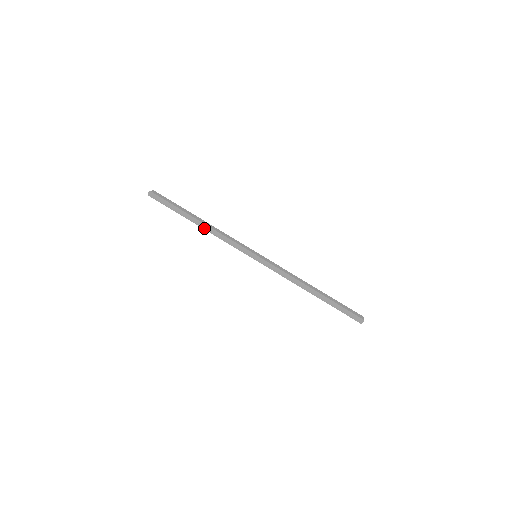
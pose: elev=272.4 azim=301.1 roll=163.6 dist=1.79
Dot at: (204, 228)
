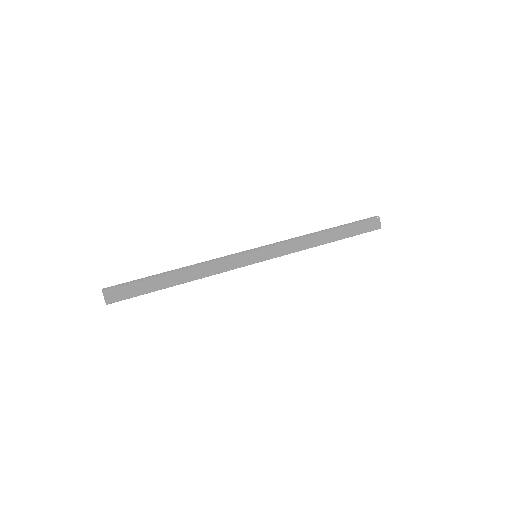
Dot at: (187, 267)
